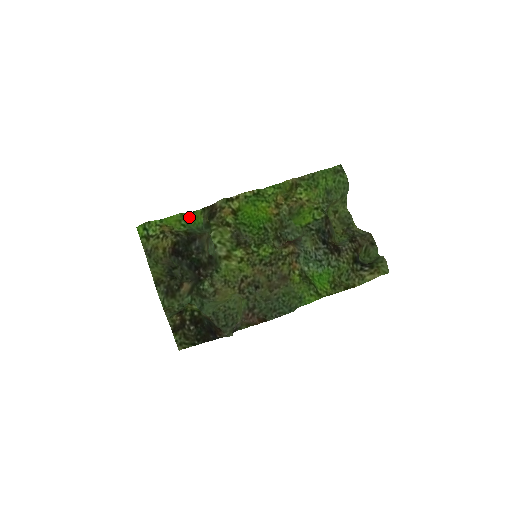
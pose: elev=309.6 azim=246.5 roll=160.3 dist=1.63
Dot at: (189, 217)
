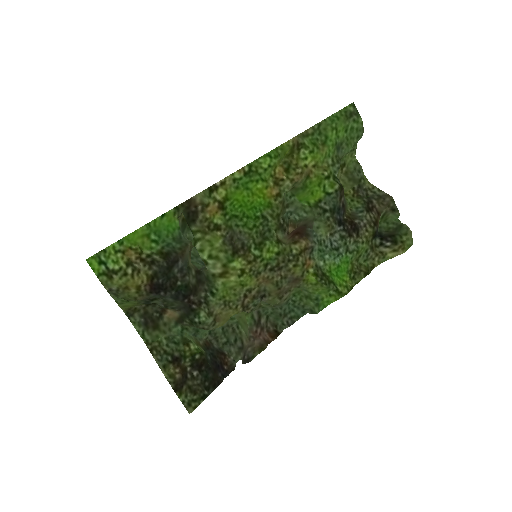
Dot at: (158, 224)
